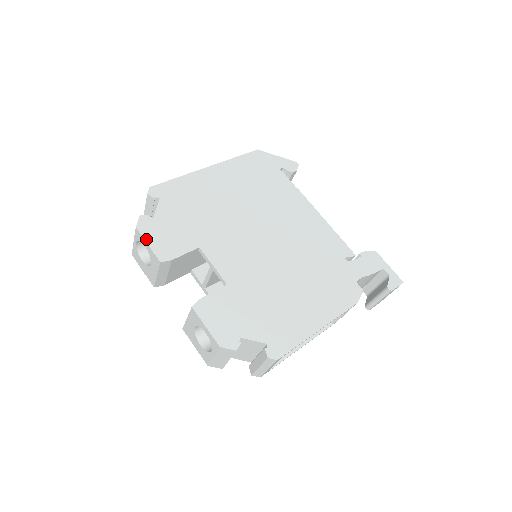
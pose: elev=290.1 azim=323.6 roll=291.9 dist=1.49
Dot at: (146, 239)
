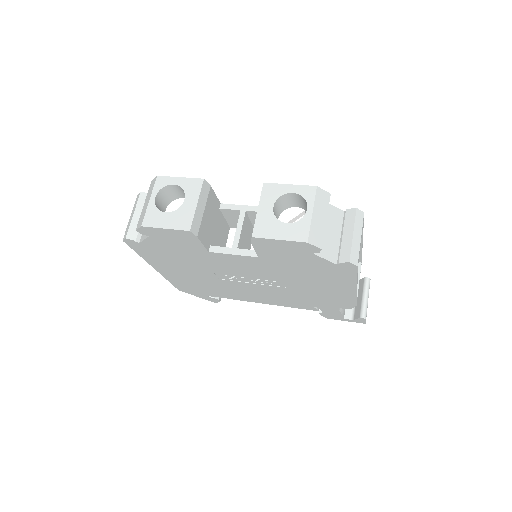
Dot at: (175, 178)
